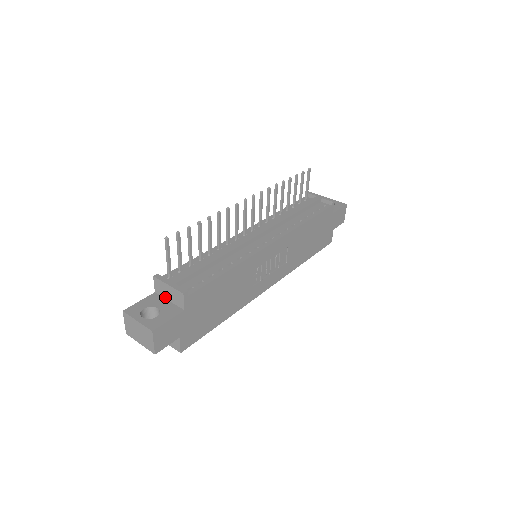
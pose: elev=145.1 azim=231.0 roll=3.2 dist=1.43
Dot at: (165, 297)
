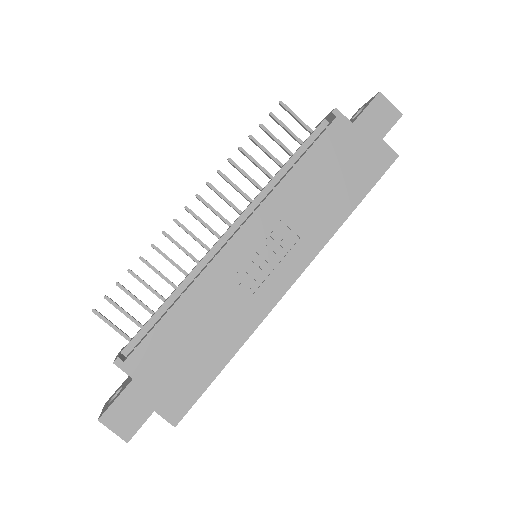
Dot at: occluded
